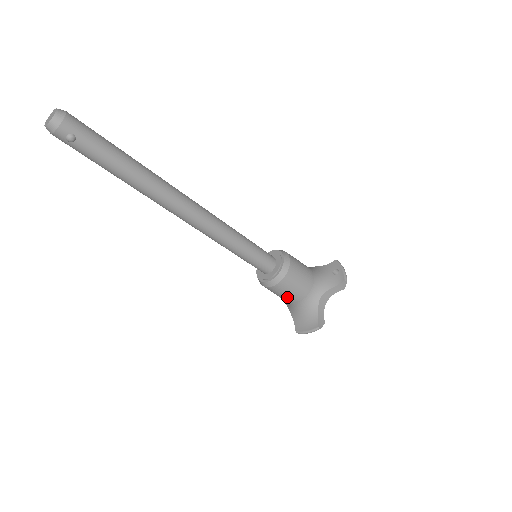
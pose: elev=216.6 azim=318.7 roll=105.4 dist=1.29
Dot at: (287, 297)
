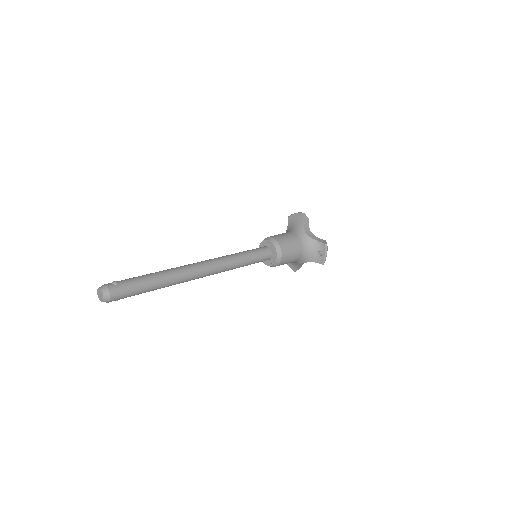
Dot at: occluded
